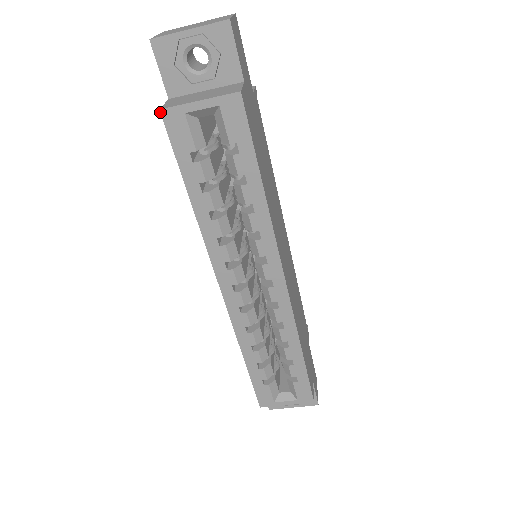
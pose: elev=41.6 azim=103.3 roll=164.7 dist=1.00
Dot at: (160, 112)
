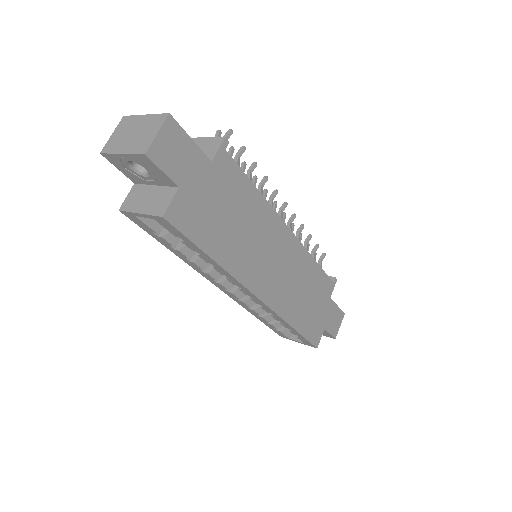
Dot at: (120, 211)
